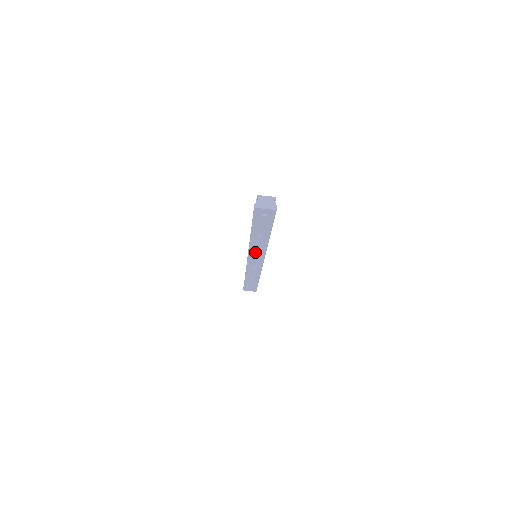
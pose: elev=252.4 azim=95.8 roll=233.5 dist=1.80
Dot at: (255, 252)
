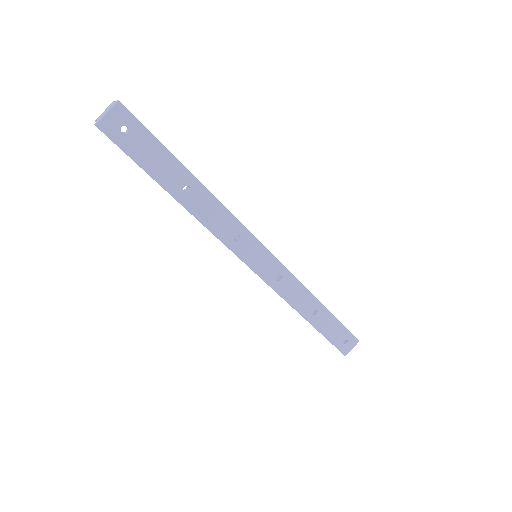
Dot at: (232, 238)
